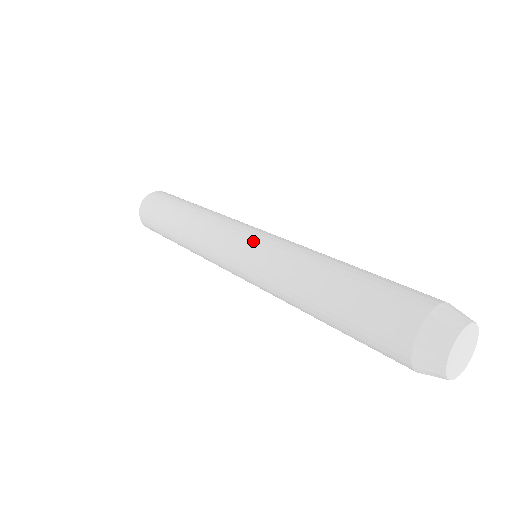
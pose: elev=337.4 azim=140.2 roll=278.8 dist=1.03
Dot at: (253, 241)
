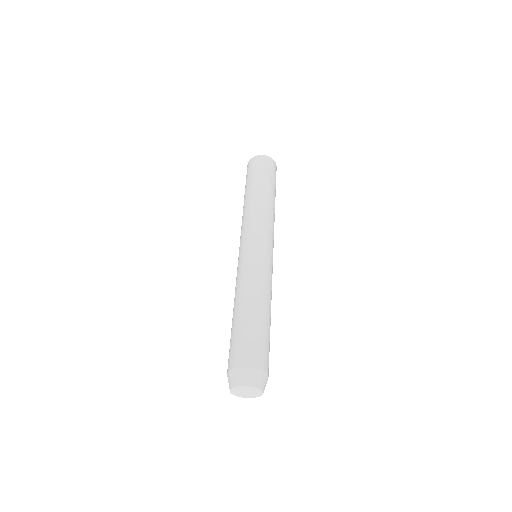
Dot at: (264, 253)
